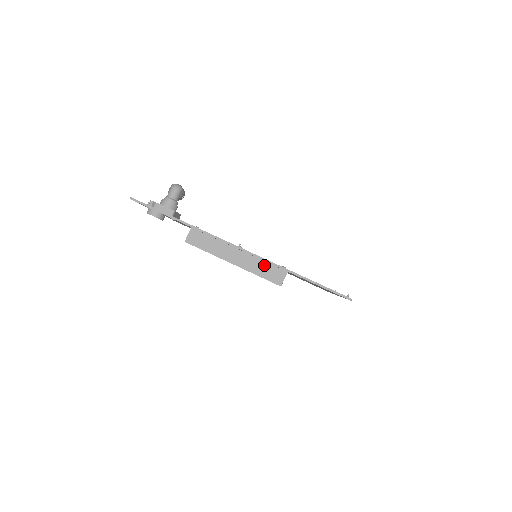
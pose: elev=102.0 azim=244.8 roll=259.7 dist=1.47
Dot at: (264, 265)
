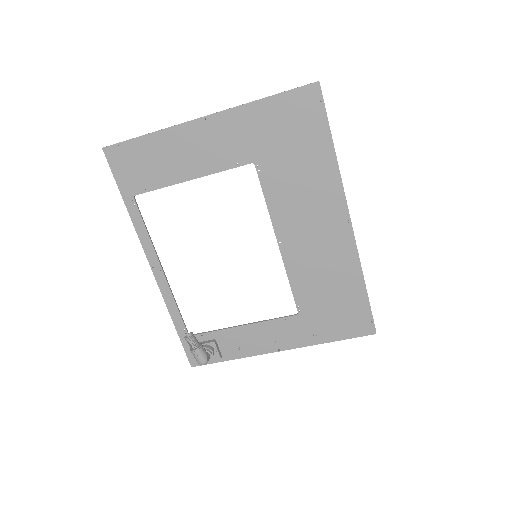
Dot at: (300, 337)
